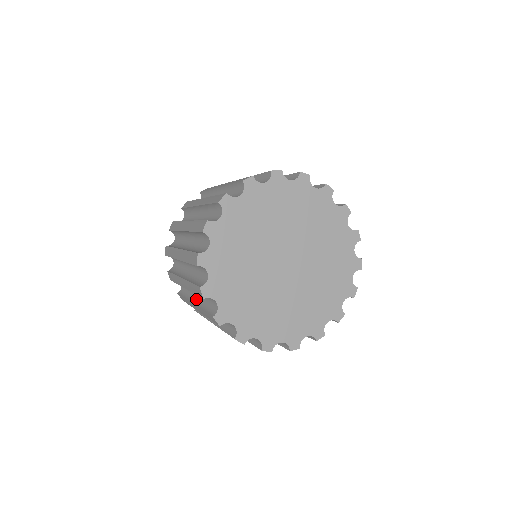
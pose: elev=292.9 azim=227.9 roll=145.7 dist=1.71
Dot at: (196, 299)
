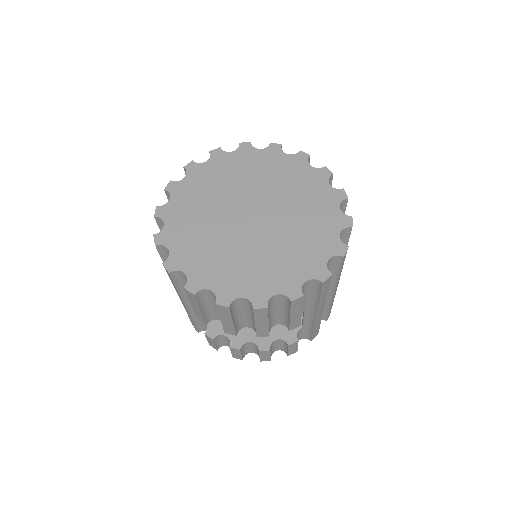
Dot at: occluded
